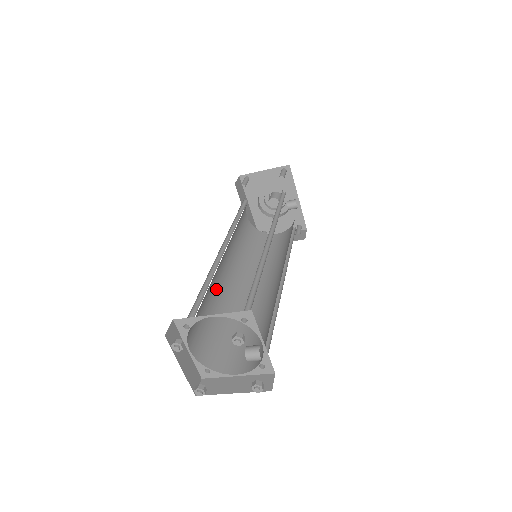
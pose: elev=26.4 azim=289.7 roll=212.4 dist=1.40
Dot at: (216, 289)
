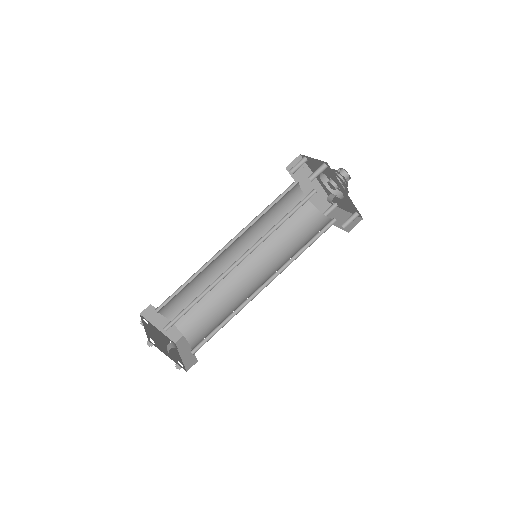
Dot at: (218, 275)
